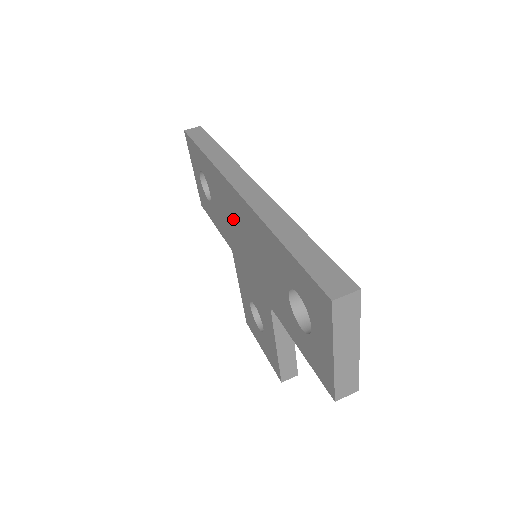
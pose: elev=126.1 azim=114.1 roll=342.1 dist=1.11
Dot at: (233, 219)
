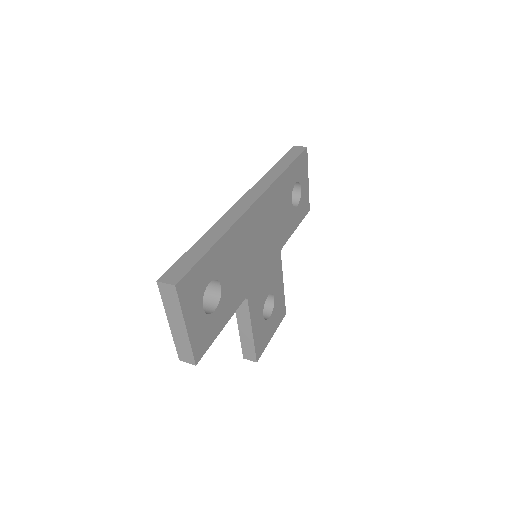
Dot at: occluded
